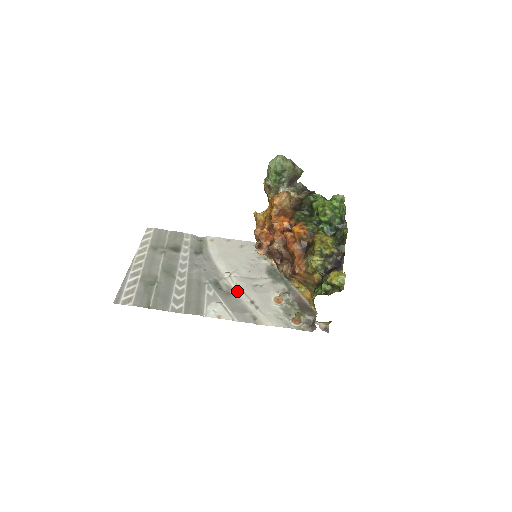
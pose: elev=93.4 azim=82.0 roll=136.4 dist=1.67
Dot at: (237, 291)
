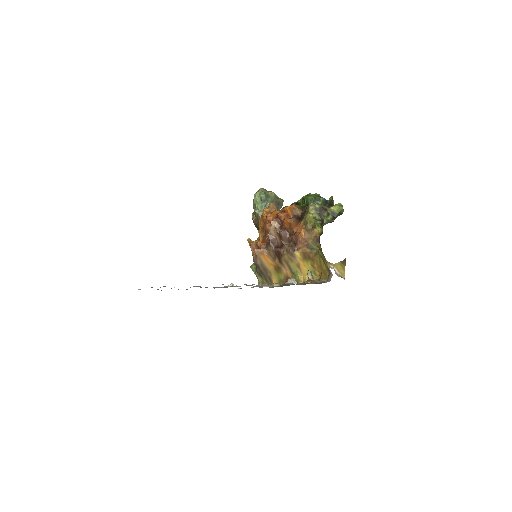
Dot at: occluded
